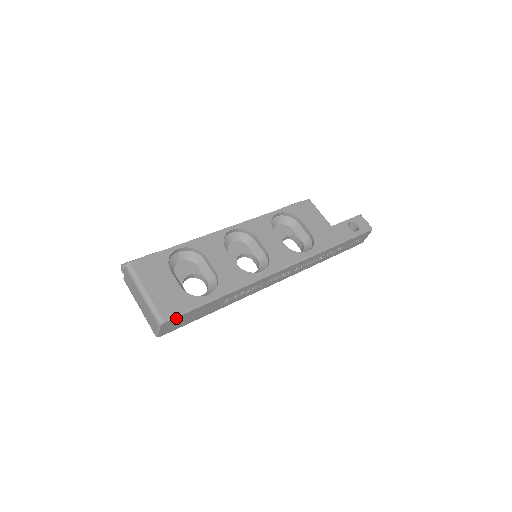
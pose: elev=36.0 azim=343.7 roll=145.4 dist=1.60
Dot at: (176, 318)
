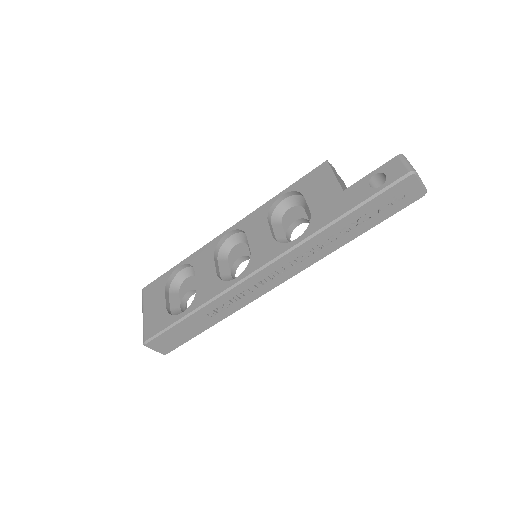
Dot at: (157, 339)
